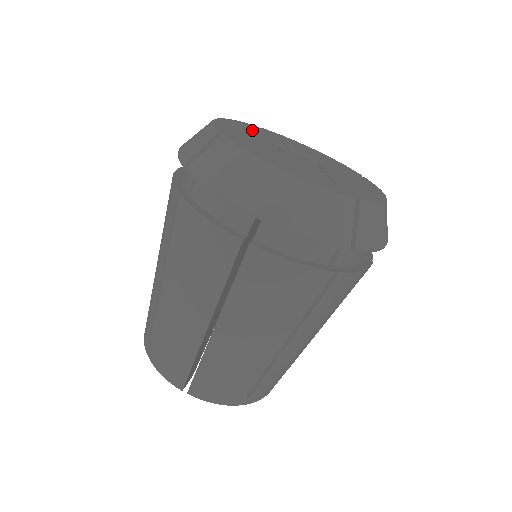
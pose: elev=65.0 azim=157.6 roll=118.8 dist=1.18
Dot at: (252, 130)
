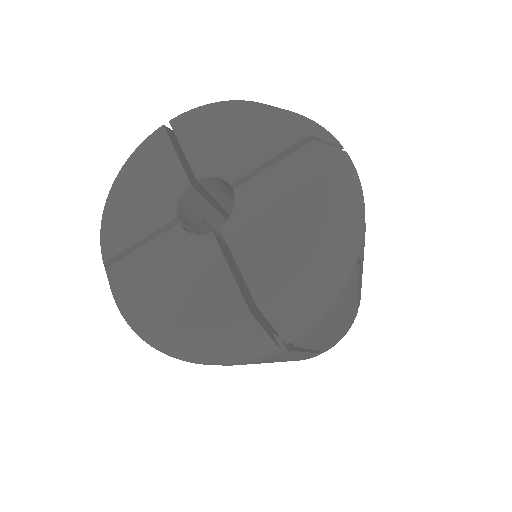
Dot at: (150, 169)
